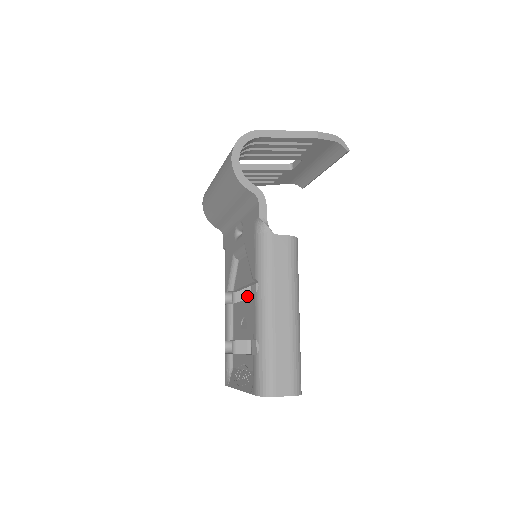
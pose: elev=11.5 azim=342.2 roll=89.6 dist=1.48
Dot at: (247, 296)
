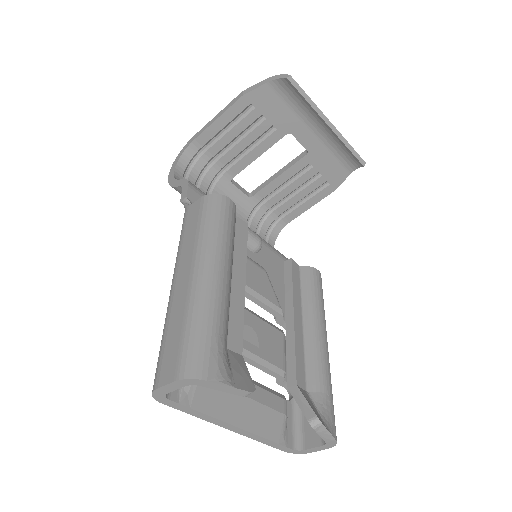
Dot at: occluded
